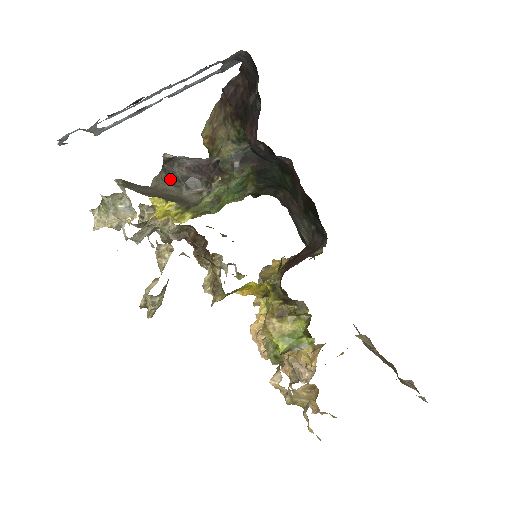
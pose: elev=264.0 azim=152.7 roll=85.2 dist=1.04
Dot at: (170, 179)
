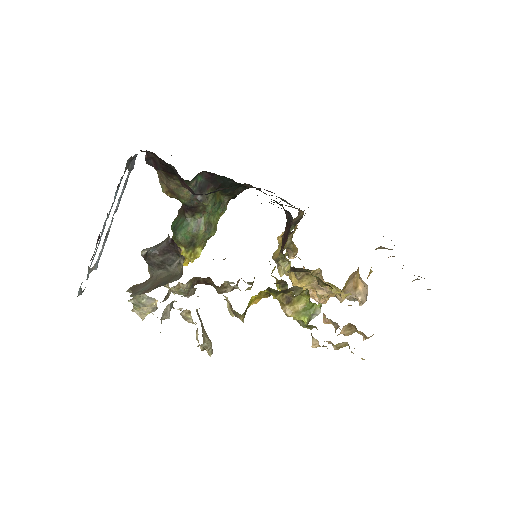
Dot at: (156, 267)
